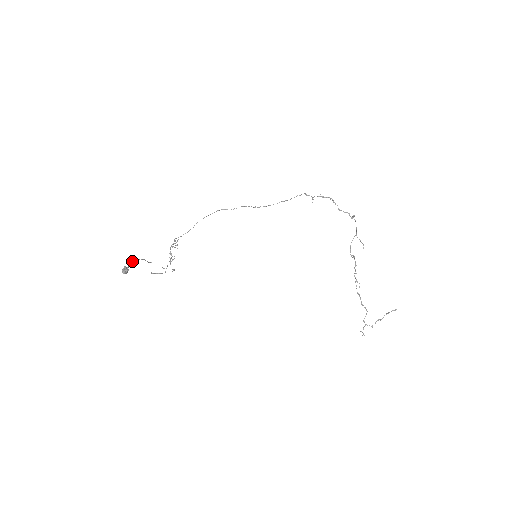
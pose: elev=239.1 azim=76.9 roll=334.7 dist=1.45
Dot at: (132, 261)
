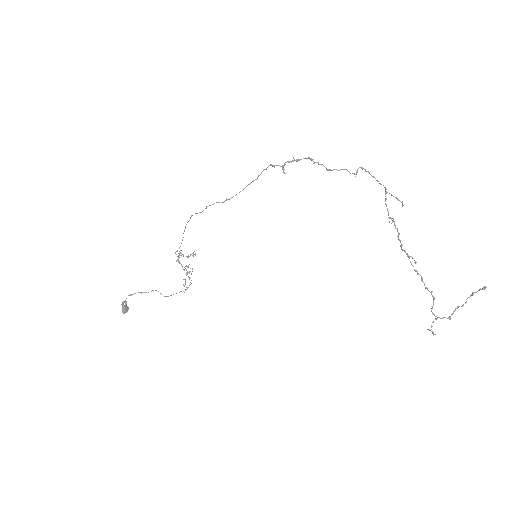
Dot at: occluded
